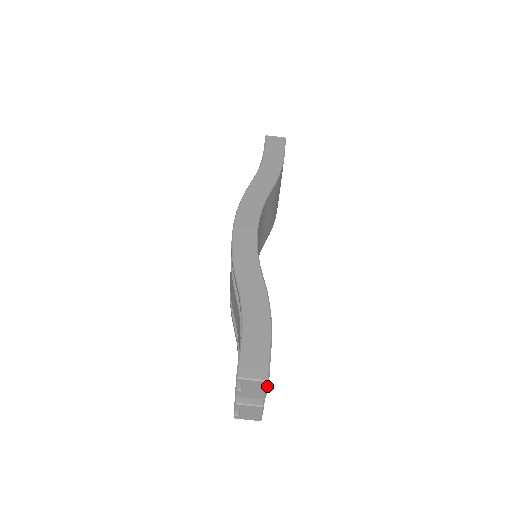
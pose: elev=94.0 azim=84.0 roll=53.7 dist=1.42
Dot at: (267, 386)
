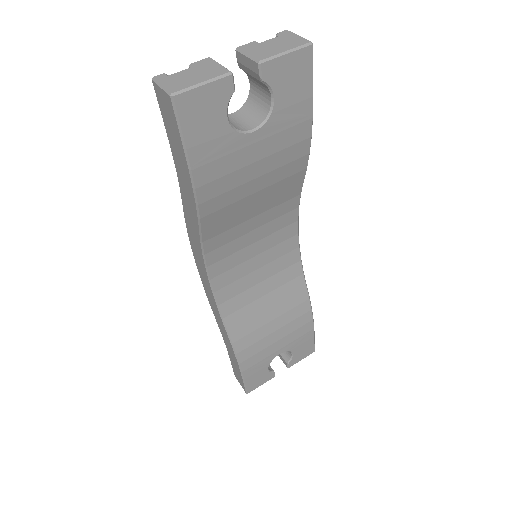
Dot at: (298, 48)
